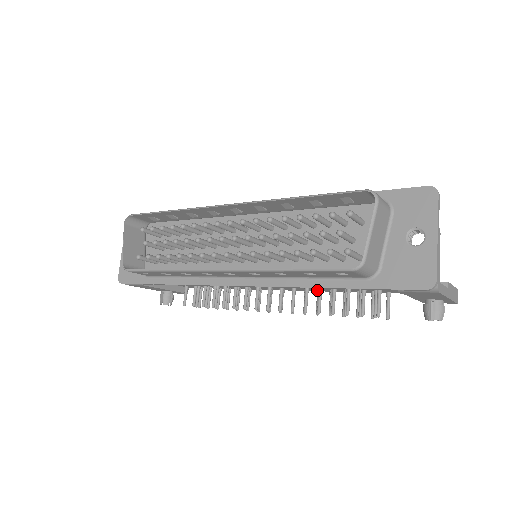
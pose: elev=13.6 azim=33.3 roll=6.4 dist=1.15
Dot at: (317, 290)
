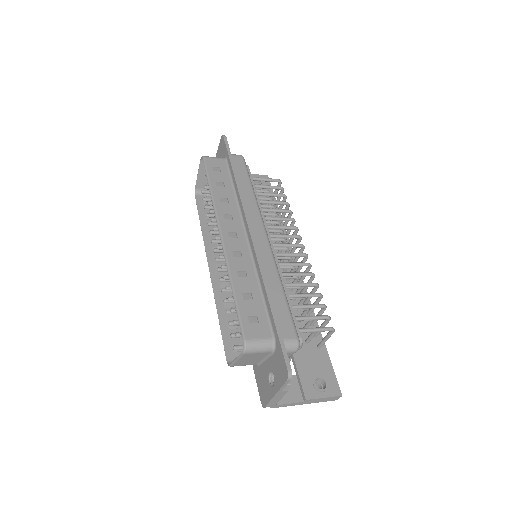
Dot at: occluded
